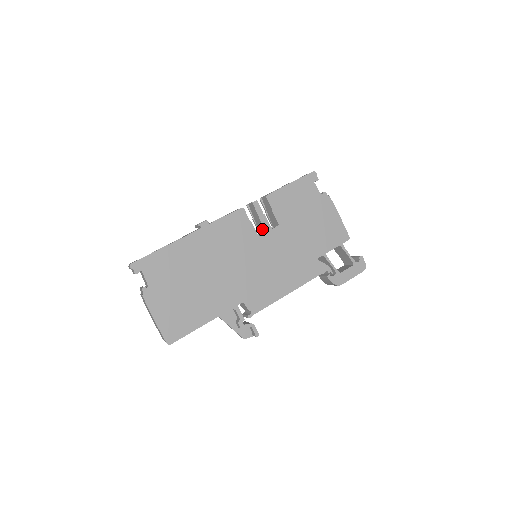
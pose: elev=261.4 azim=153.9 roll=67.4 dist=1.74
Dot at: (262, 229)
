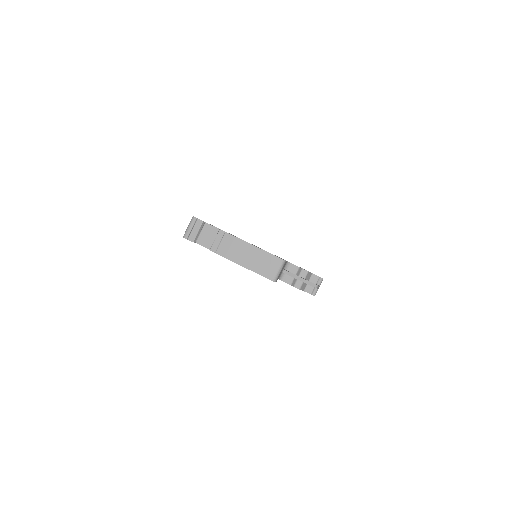
Dot at: occluded
